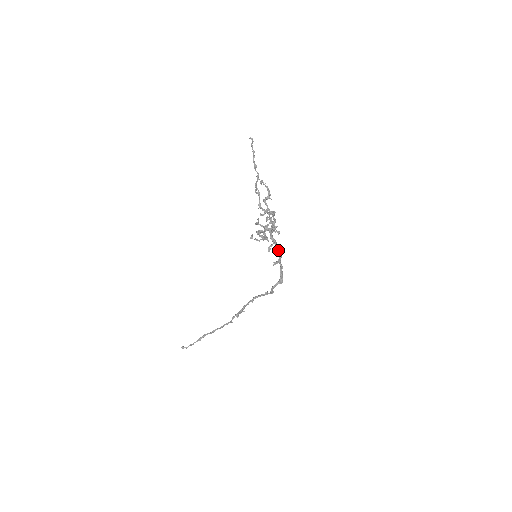
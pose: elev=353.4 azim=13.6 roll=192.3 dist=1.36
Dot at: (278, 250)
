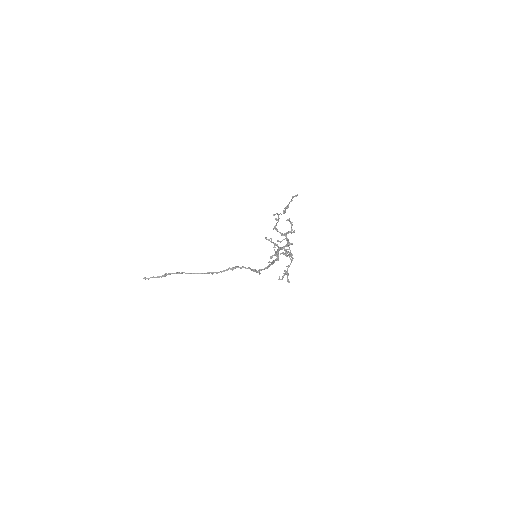
Dot at: occluded
